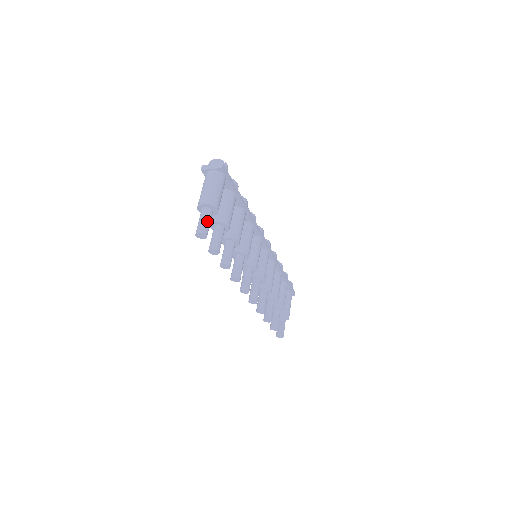
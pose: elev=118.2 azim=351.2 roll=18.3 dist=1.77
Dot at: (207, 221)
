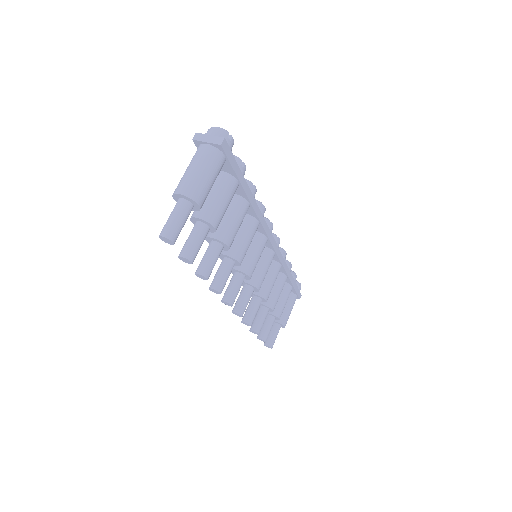
Dot at: (180, 221)
